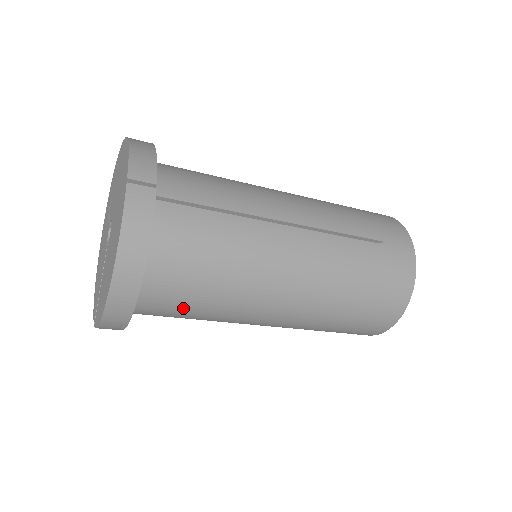
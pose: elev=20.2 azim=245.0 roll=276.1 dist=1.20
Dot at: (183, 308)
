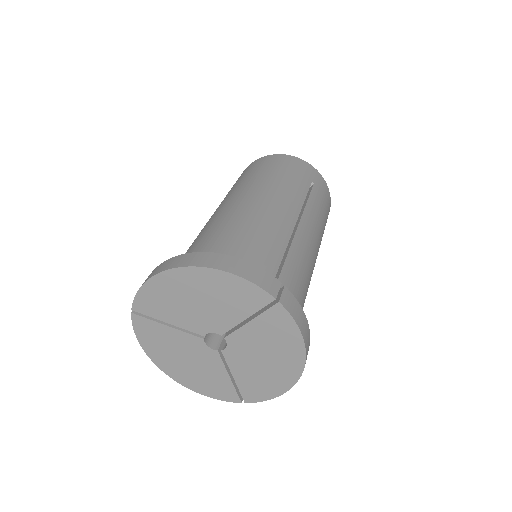
Dot at: occluded
